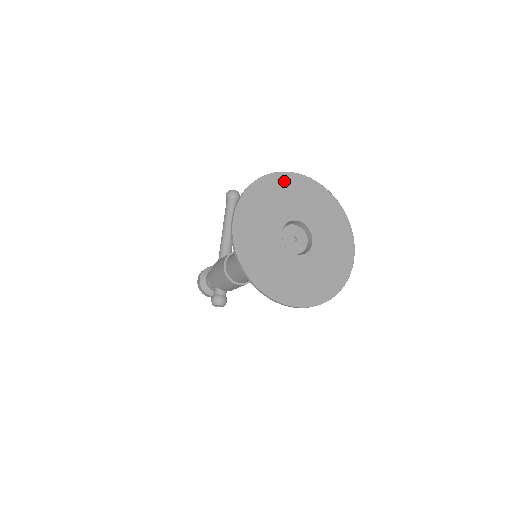
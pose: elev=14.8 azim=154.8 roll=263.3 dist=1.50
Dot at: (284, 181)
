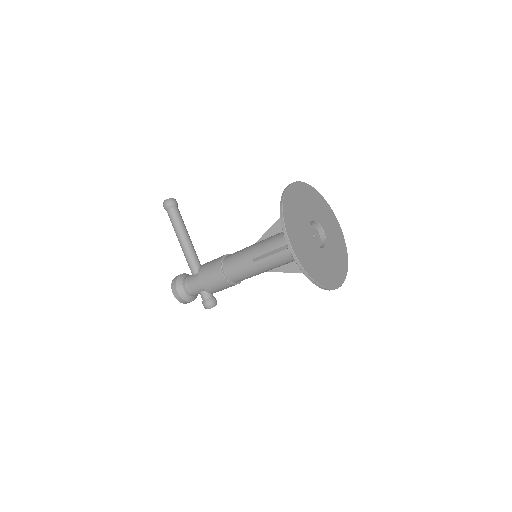
Dot at: (293, 194)
